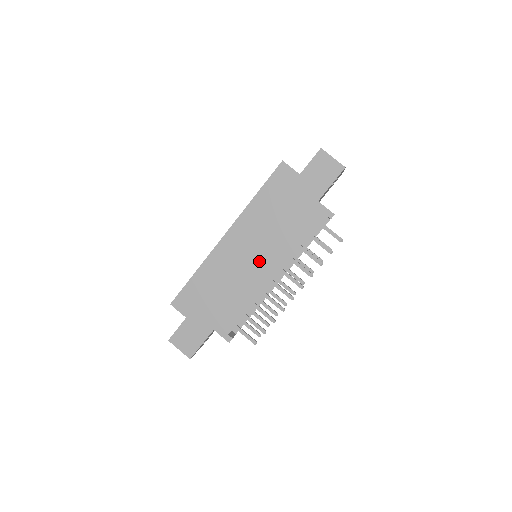
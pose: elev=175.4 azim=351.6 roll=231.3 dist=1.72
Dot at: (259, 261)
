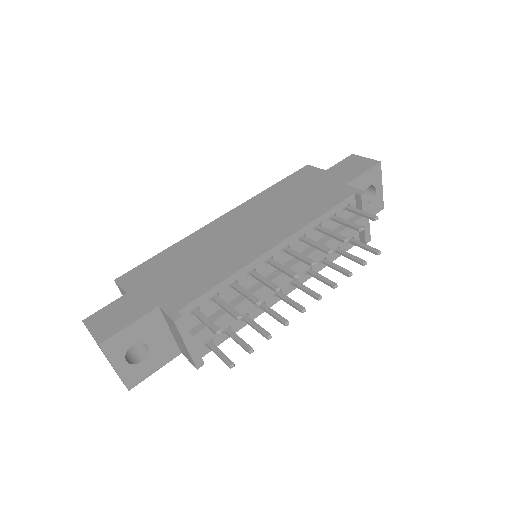
Dot at: (256, 234)
